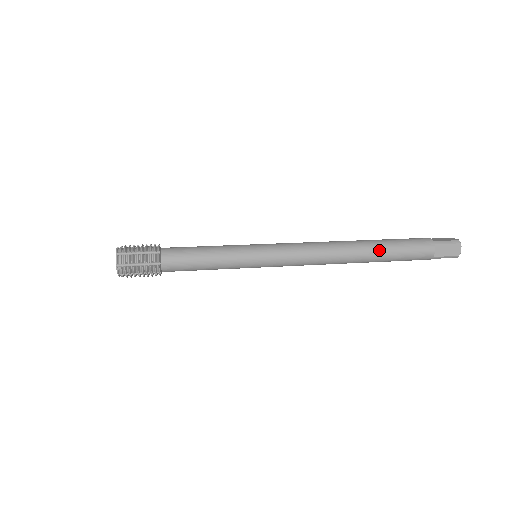
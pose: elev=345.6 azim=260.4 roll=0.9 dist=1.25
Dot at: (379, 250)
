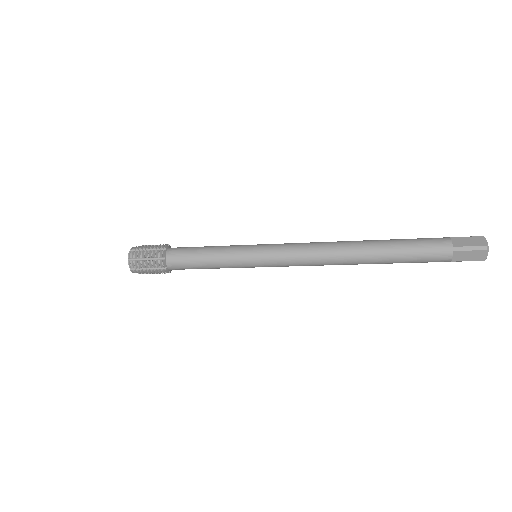
Dot at: (384, 257)
